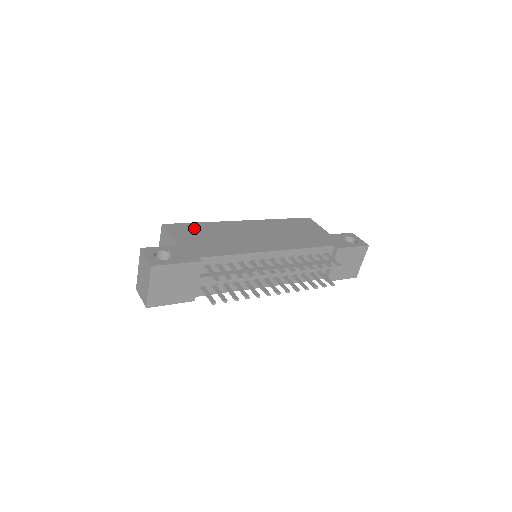
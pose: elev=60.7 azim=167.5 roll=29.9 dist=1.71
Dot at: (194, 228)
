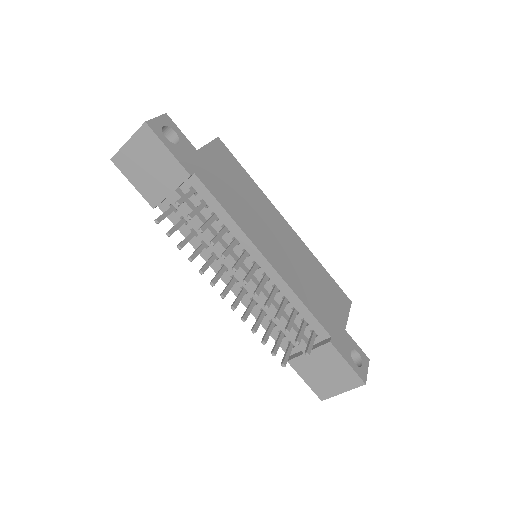
Dot at: (237, 169)
